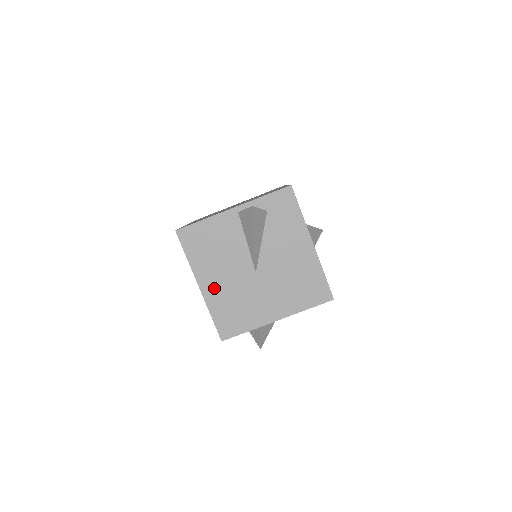
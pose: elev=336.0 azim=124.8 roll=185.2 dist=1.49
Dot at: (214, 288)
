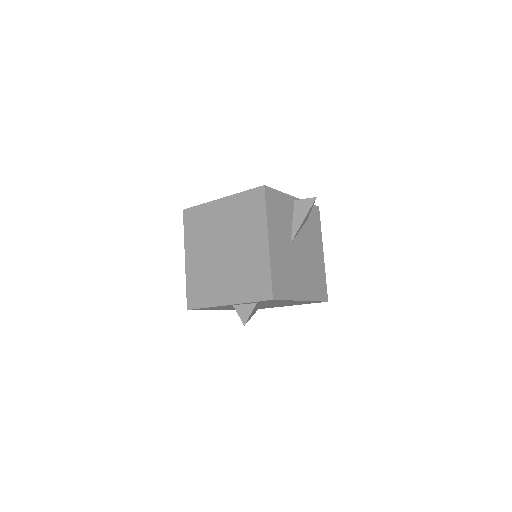
Dot at: occluded
